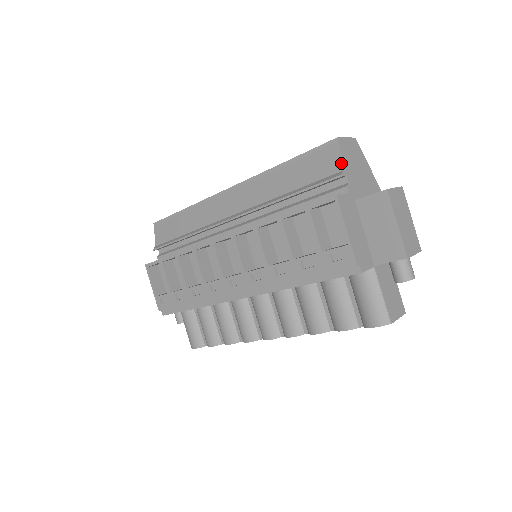
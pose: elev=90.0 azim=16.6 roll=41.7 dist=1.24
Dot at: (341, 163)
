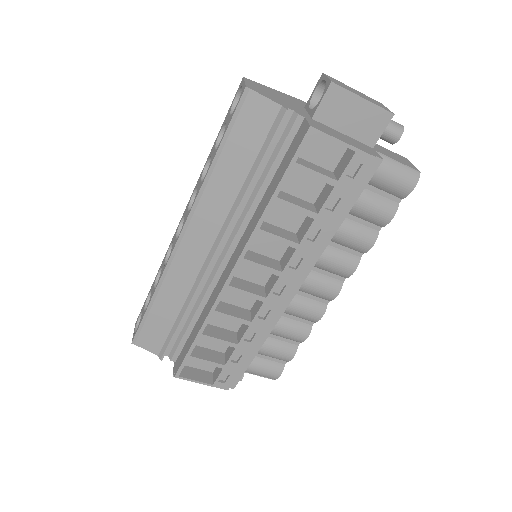
Dot at: (273, 102)
